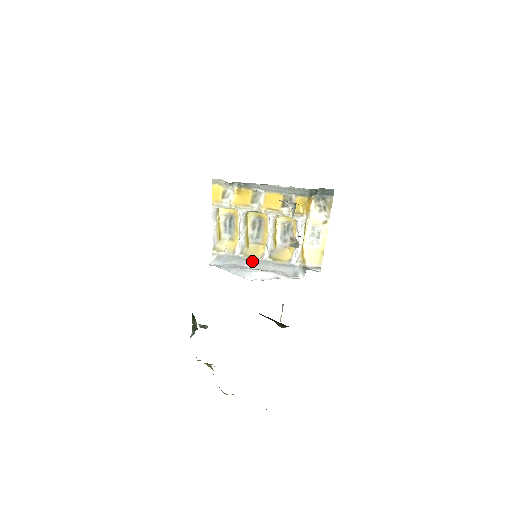
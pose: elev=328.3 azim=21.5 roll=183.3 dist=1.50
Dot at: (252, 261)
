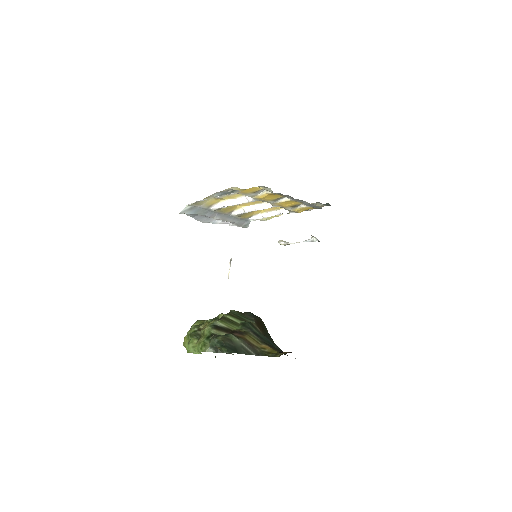
Dot at: (219, 214)
